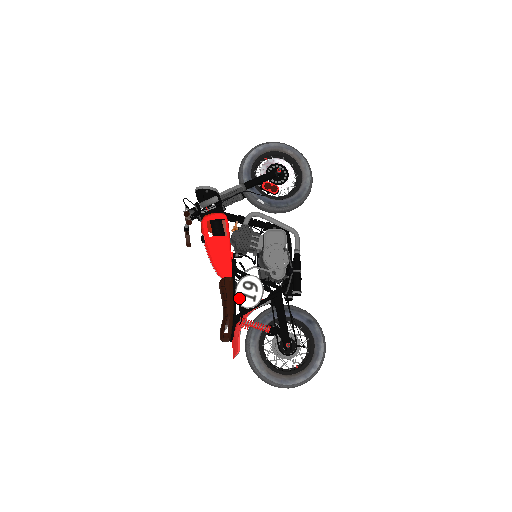
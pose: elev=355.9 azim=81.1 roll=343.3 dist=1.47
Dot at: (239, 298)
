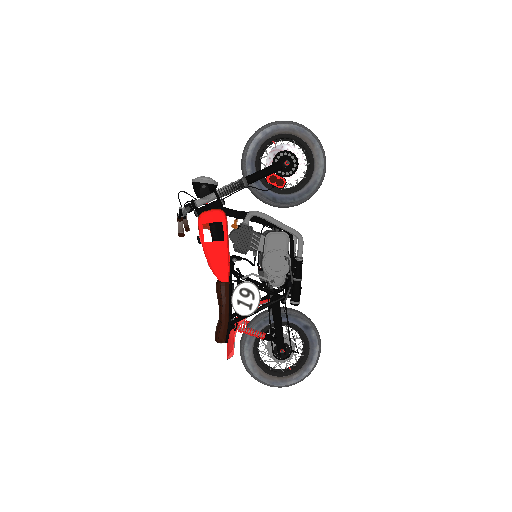
Dot at: (235, 305)
